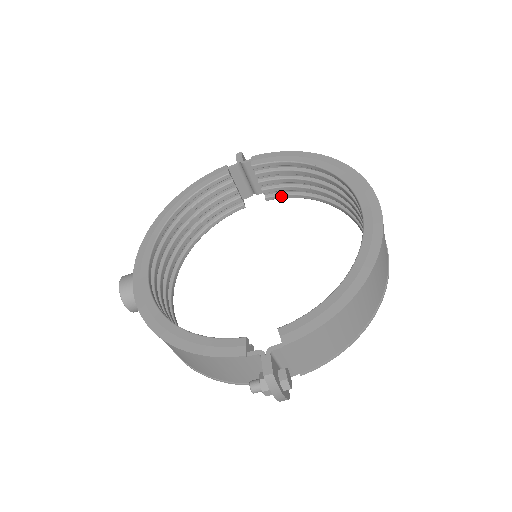
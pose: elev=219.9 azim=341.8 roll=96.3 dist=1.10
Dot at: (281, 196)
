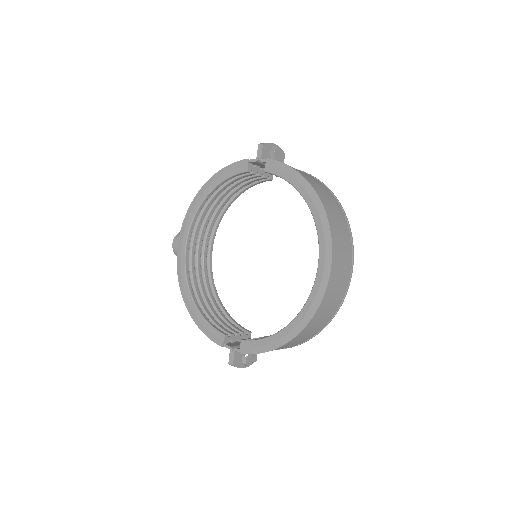
Dot at: occluded
